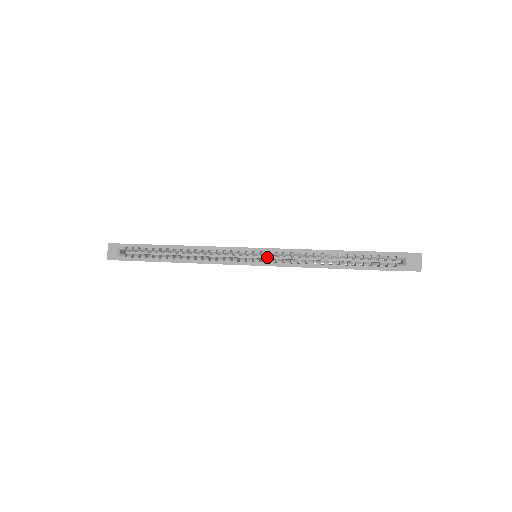
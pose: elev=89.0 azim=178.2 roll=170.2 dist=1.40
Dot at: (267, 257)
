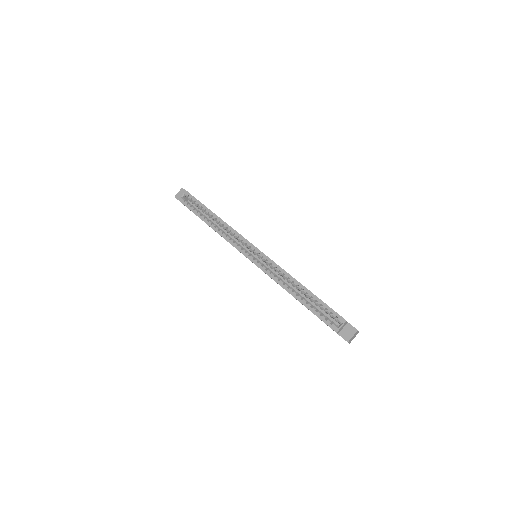
Dot at: (262, 262)
